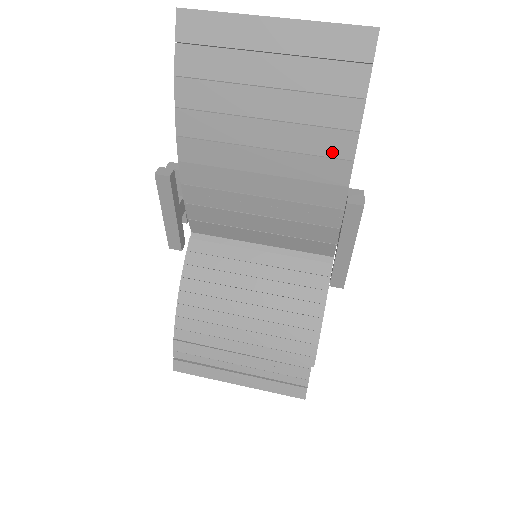
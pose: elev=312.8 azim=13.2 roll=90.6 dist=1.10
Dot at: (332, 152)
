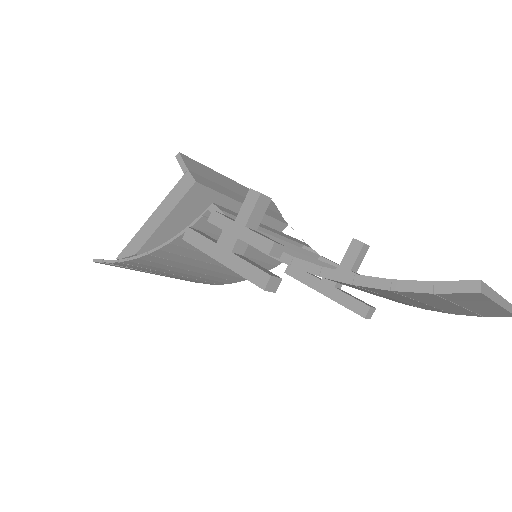
Dot at: (396, 301)
